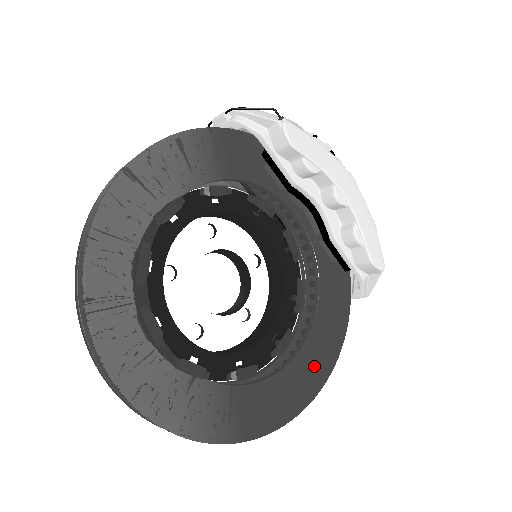
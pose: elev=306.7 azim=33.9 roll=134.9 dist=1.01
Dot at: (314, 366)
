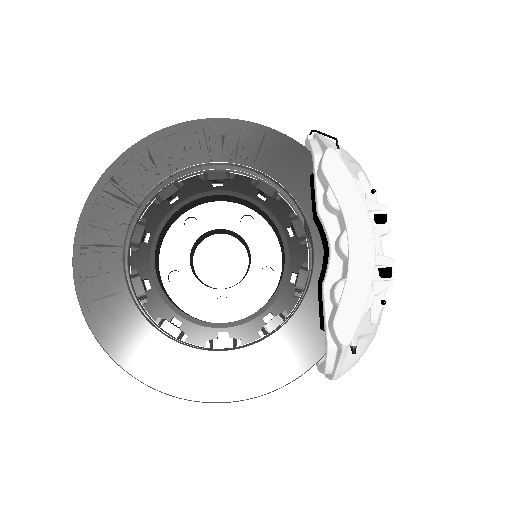
Dot at: (222, 377)
